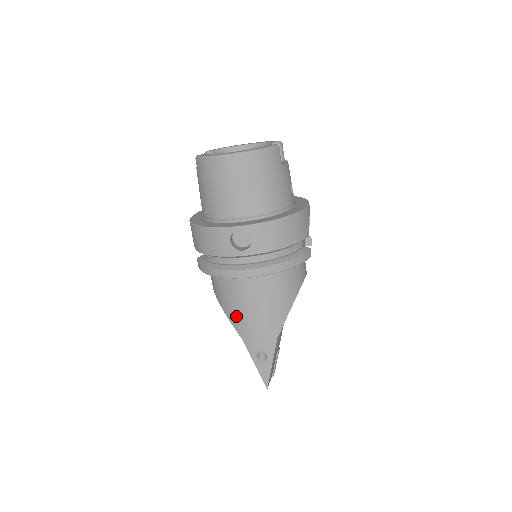
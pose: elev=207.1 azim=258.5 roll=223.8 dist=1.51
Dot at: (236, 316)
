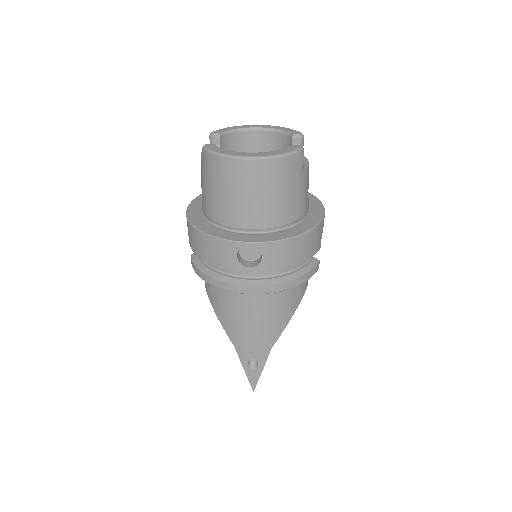
Dot at: (230, 324)
